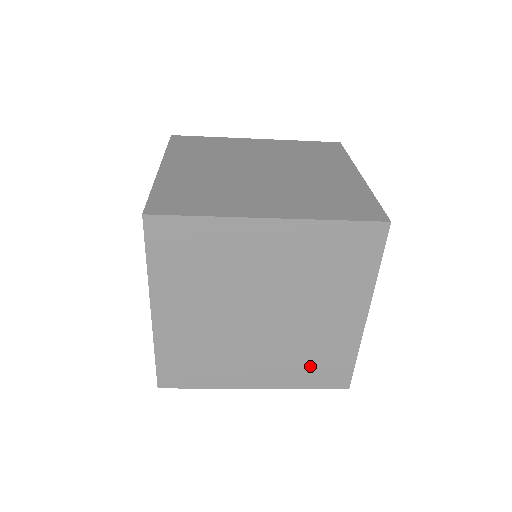
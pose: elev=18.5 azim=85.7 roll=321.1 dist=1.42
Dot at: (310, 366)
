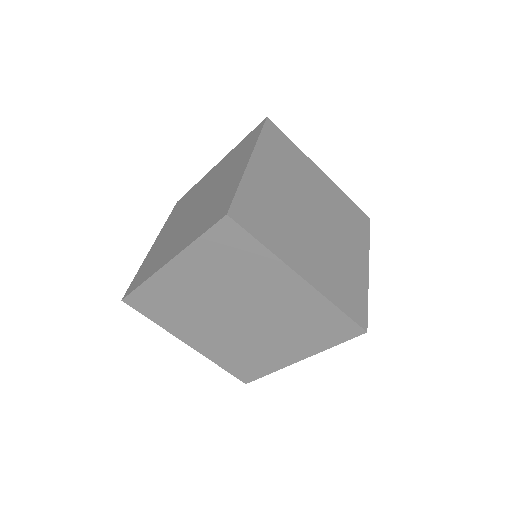
Dot at: (341, 285)
